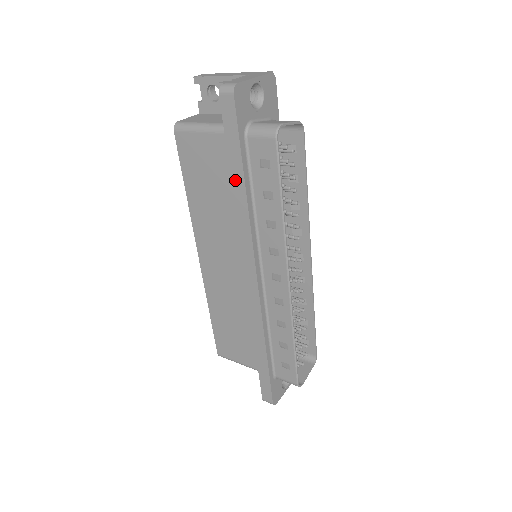
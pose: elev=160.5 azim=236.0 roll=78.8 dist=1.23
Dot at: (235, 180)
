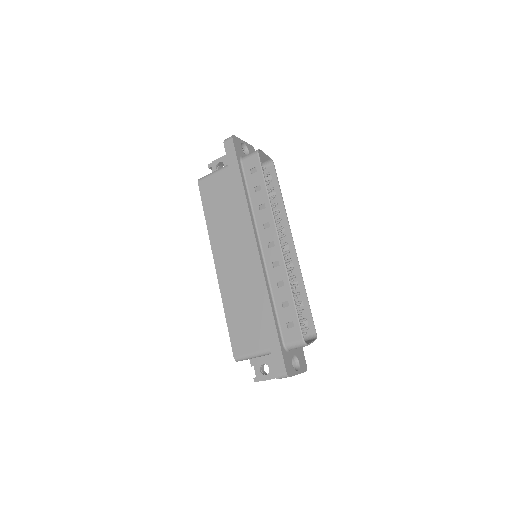
Dot at: (237, 185)
